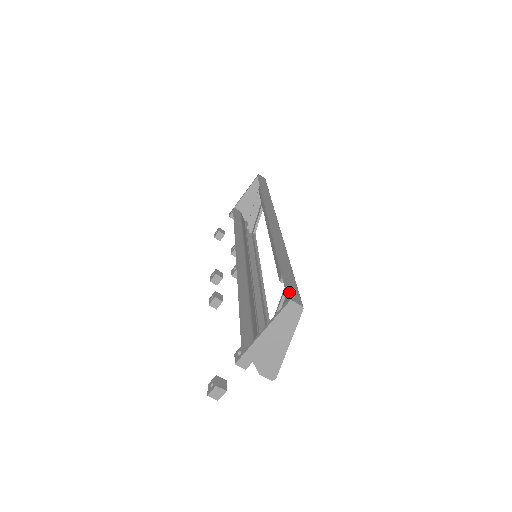
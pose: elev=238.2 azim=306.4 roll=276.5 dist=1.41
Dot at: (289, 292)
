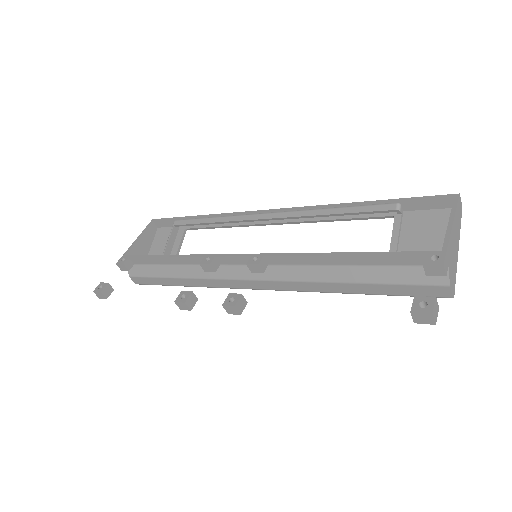
Dot at: (444, 195)
